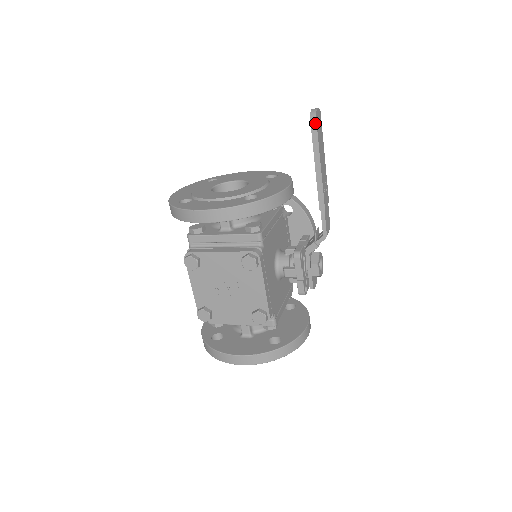
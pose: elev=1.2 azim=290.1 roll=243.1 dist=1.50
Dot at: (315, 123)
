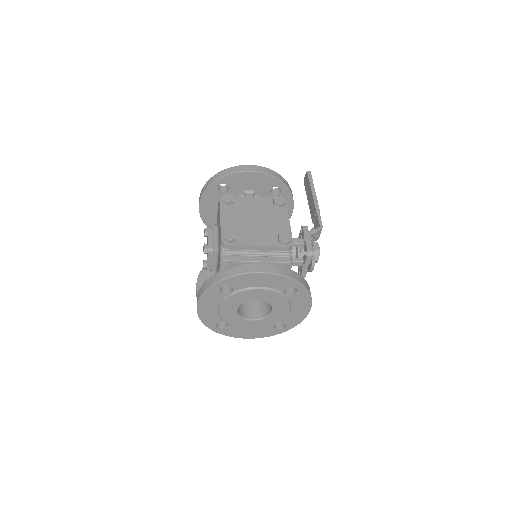
Dot at: (310, 174)
